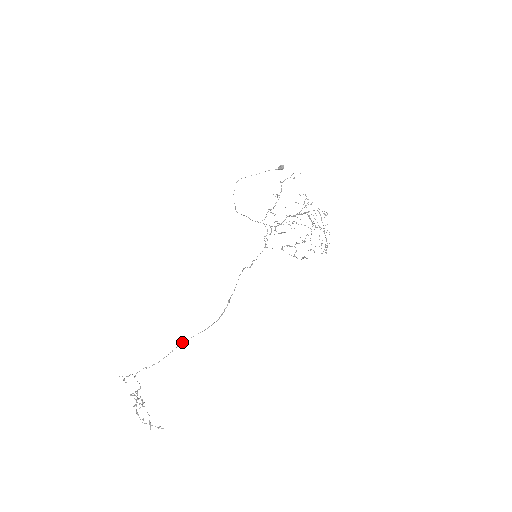
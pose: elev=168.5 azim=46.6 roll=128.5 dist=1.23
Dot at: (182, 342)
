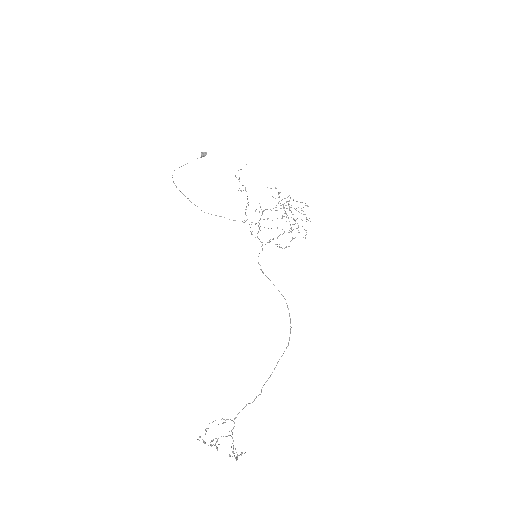
Dot at: (277, 363)
